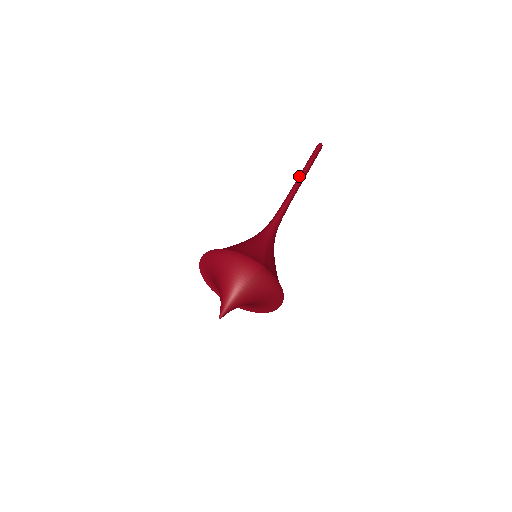
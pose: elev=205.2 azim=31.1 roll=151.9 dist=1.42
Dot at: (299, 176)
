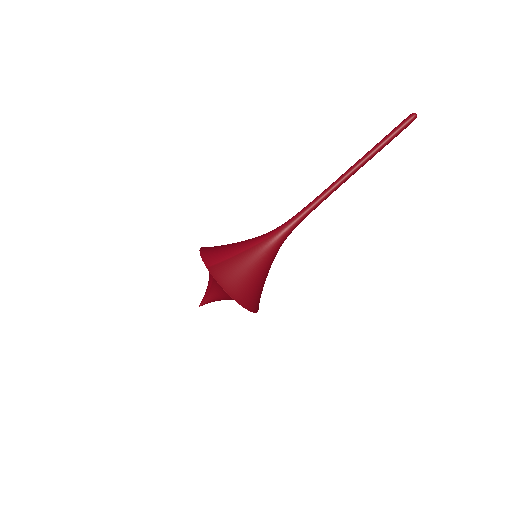
Dot at: occluded
